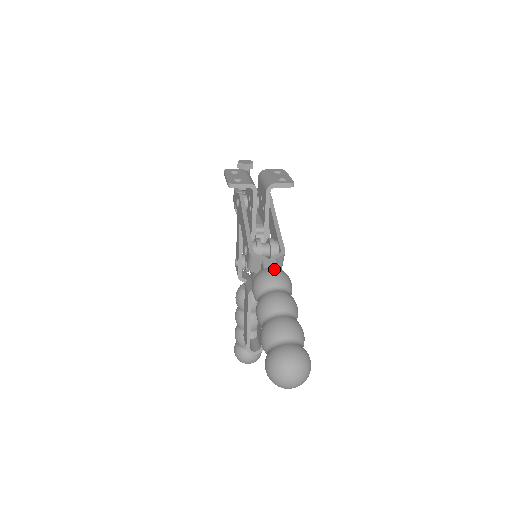
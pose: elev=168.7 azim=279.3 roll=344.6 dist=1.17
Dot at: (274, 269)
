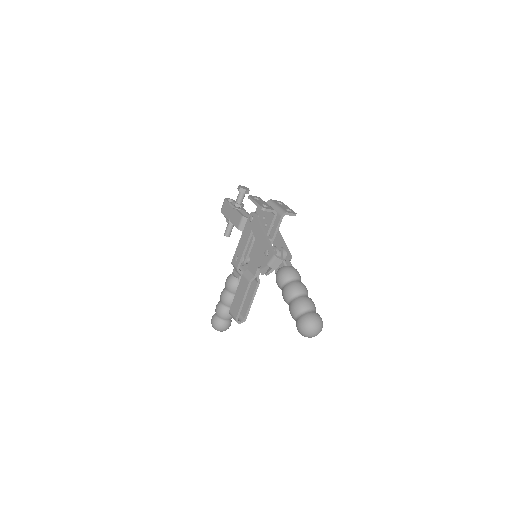
Dot at: (293, 267)
